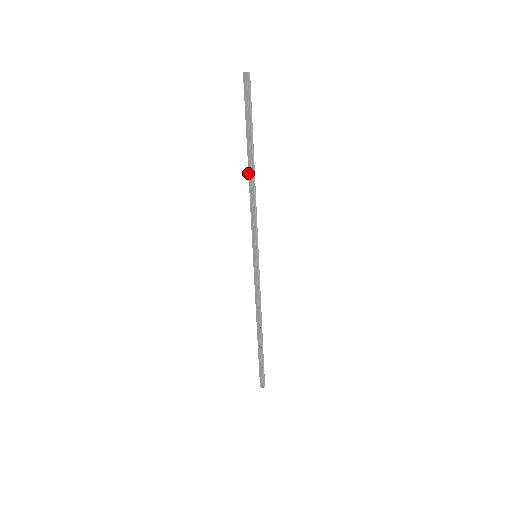
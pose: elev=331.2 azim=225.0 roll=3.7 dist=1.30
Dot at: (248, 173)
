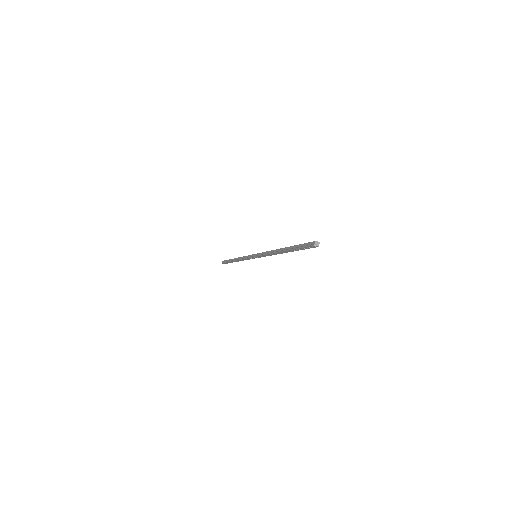
Dot at: (278, 252)
